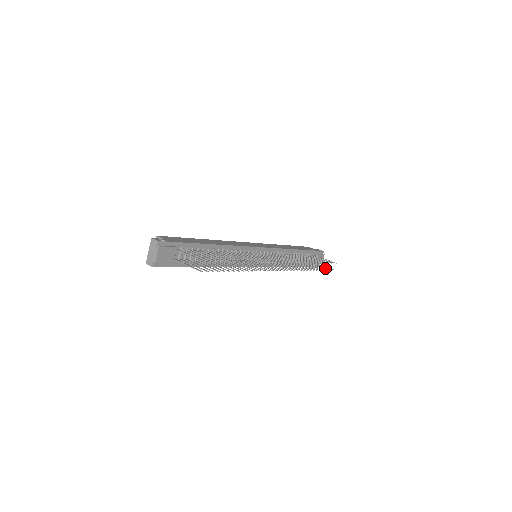
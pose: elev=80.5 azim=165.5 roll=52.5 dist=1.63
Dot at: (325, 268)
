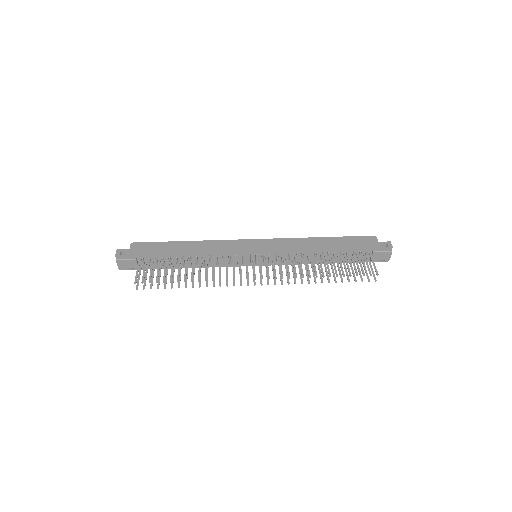
Dot at: (360, 277)
